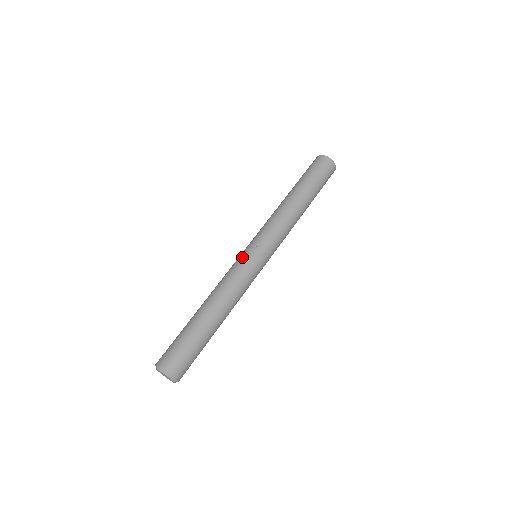
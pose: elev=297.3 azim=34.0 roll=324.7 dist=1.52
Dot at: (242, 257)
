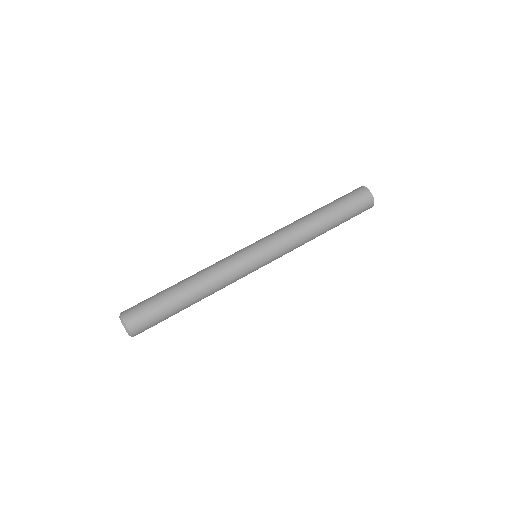
Dot at: (245, 257)
